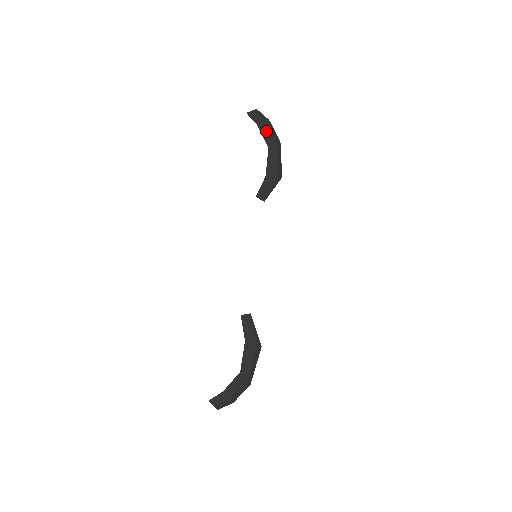
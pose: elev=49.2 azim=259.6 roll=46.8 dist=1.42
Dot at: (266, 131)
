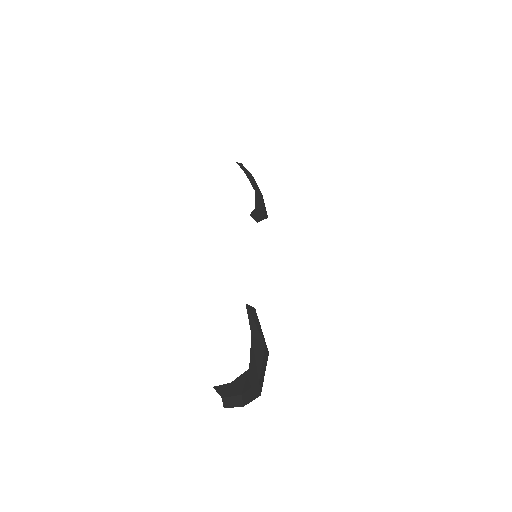
Dot at: (252, 180)
